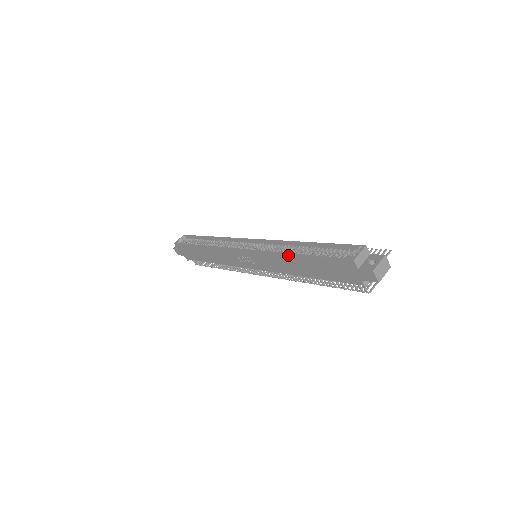
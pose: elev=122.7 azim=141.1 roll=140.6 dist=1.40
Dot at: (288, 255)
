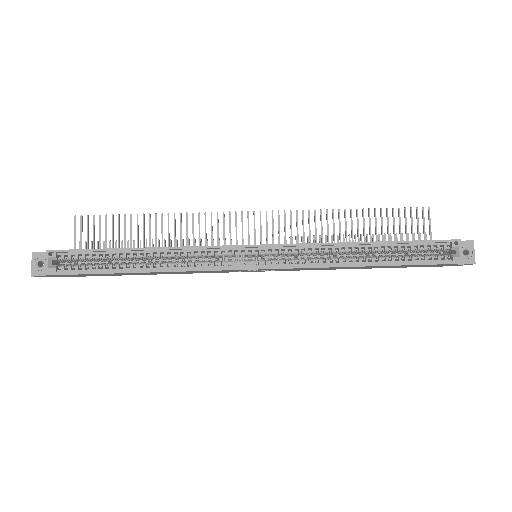
Dot at: occluded
